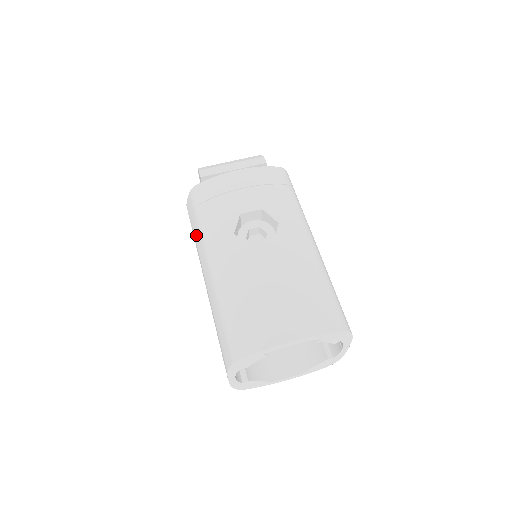
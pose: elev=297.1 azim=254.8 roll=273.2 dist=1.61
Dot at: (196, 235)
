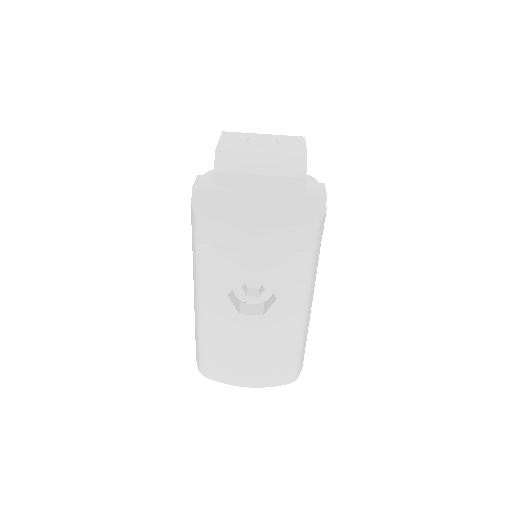
Dot at: (193, 253)
